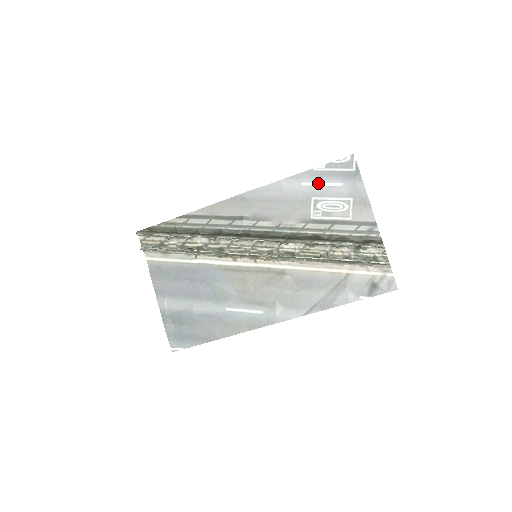
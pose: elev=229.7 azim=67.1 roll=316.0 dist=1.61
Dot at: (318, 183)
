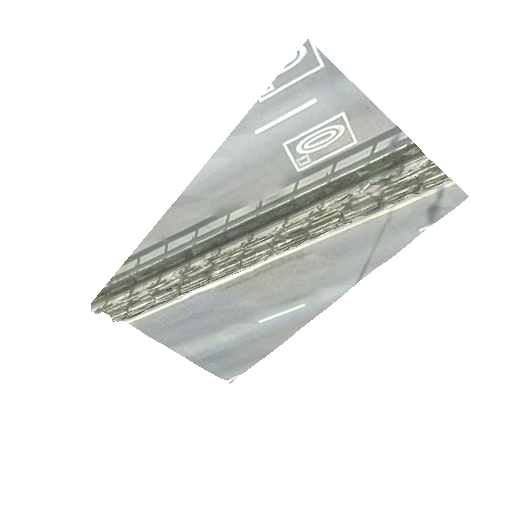
Dot at: (279, 118)
